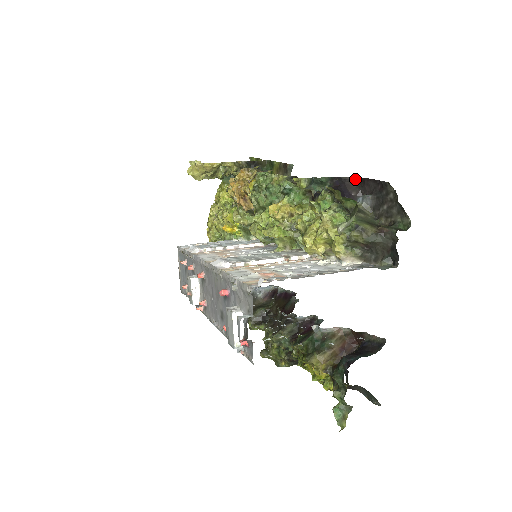
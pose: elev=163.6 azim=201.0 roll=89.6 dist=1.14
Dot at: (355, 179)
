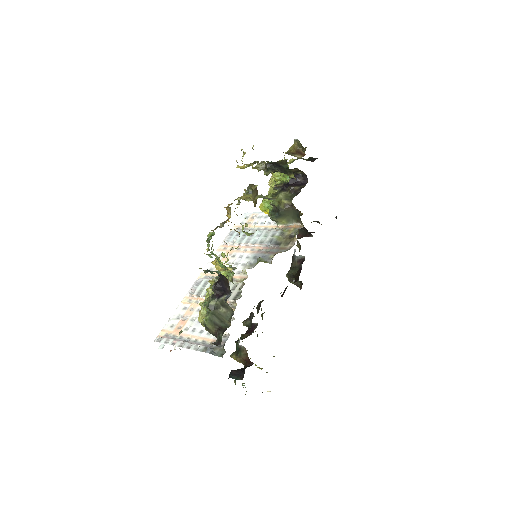
Dot at: occluded
